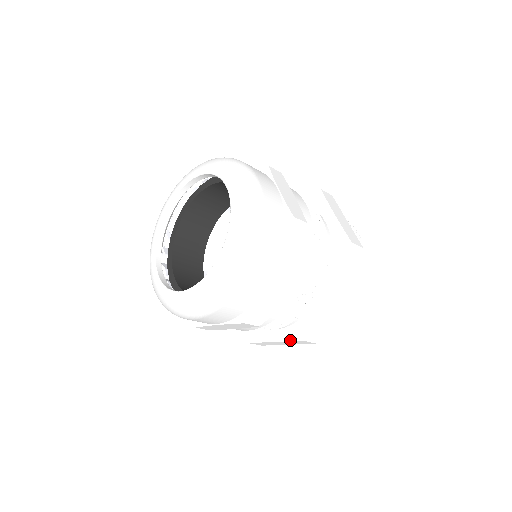
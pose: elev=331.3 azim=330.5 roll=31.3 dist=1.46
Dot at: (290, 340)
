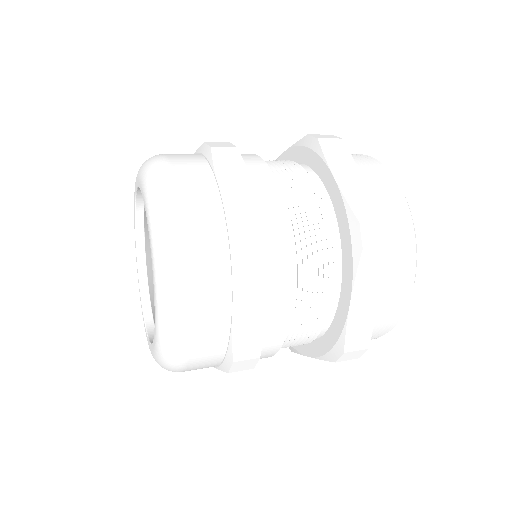
Dot at: (321, 359)
